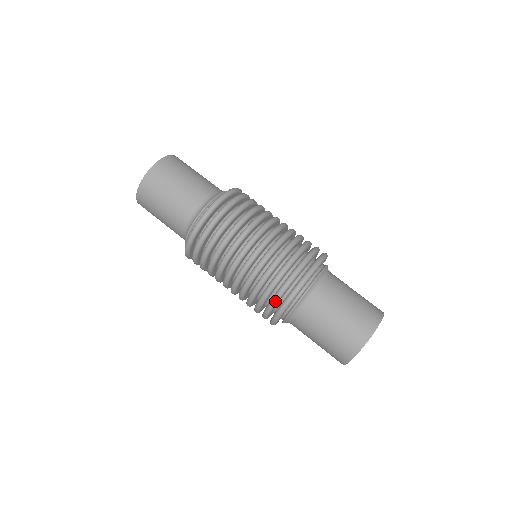
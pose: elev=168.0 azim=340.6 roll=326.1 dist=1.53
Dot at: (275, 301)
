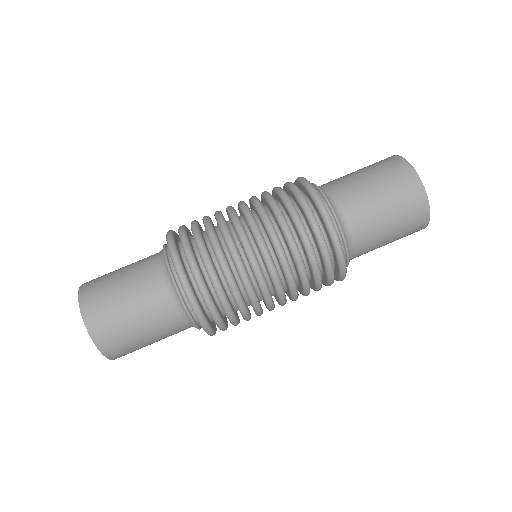
Dot at: (317, 226)
